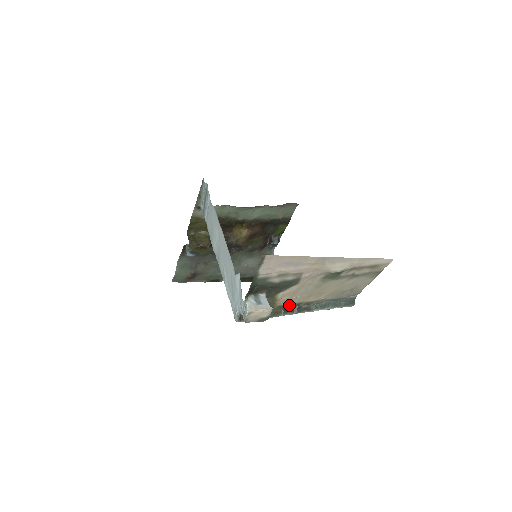
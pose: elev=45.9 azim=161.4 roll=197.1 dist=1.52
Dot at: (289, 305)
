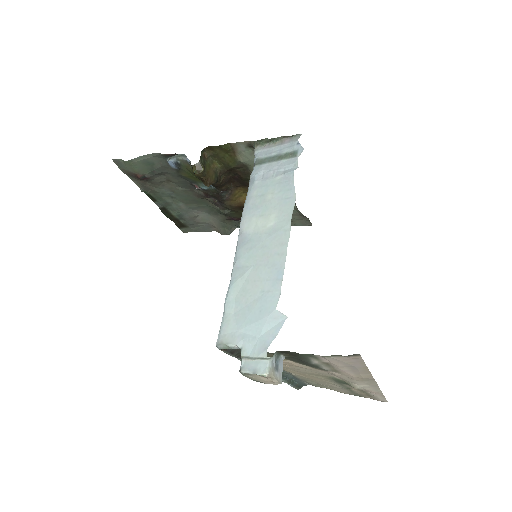
Dot at: occluded
